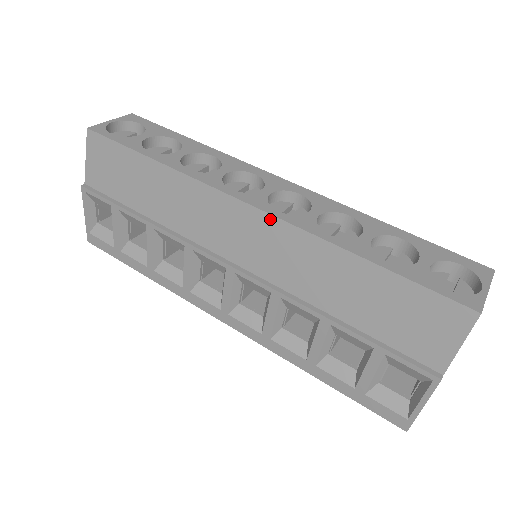
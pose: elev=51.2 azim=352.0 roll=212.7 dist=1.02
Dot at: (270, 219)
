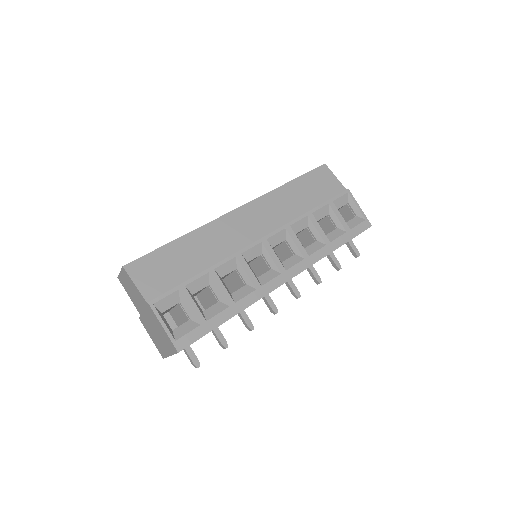
Dot at: (251, 204)
